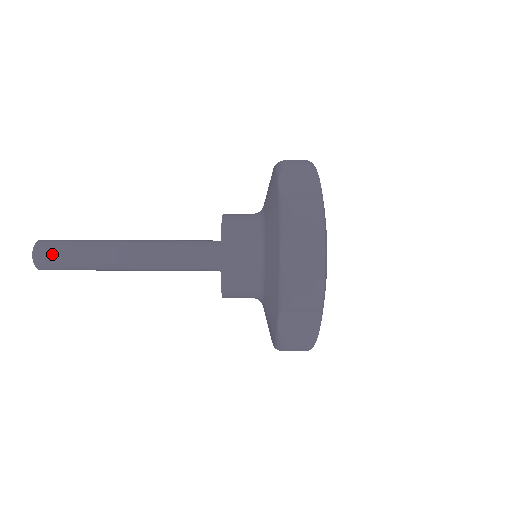
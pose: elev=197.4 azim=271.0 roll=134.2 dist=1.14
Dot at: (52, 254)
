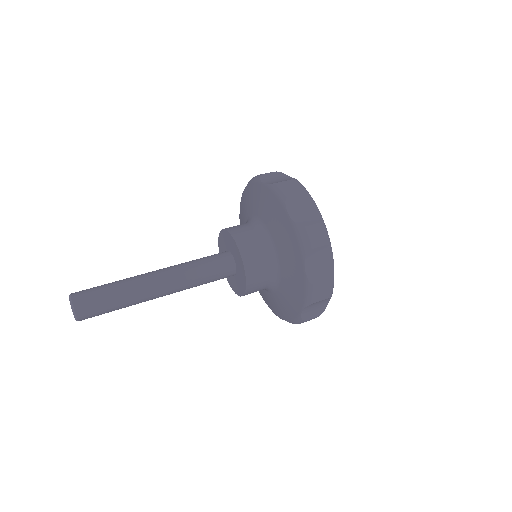
Dot at: (93, 307)
